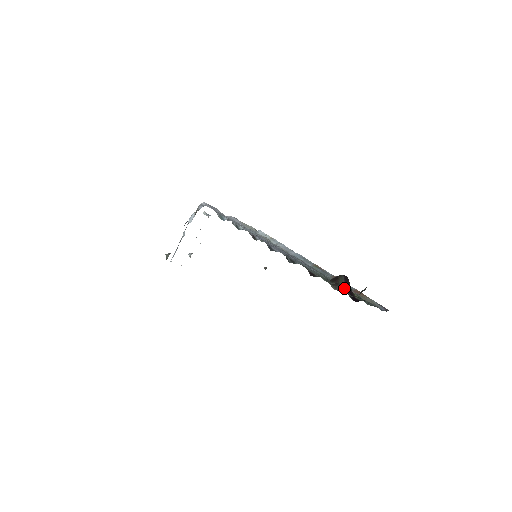
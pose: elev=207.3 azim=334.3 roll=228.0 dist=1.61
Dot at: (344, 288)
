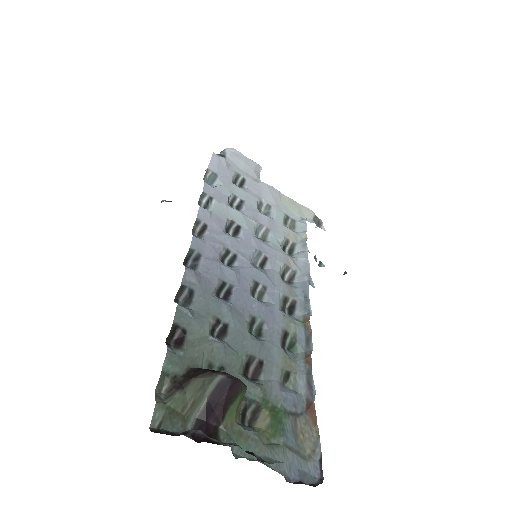
Dot at: (185, 400)
